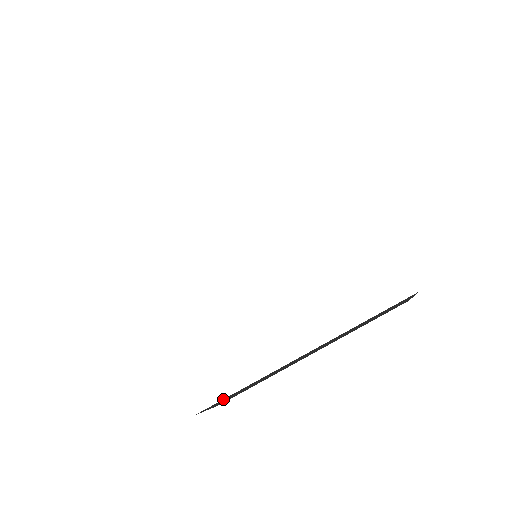
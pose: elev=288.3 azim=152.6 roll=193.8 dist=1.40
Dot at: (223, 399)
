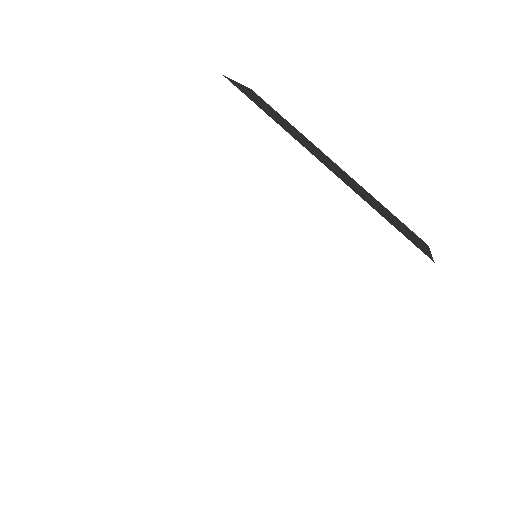
Dot at: occluded
